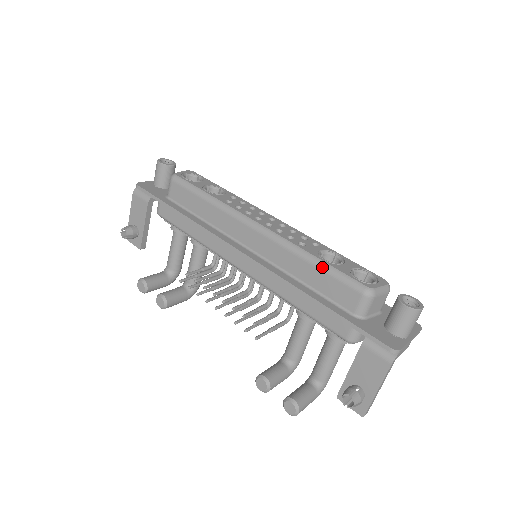
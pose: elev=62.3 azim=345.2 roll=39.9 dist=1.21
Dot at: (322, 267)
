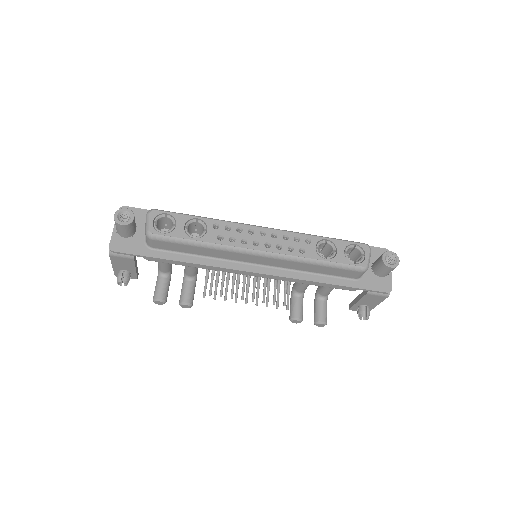
Dot at: (328, 265)
